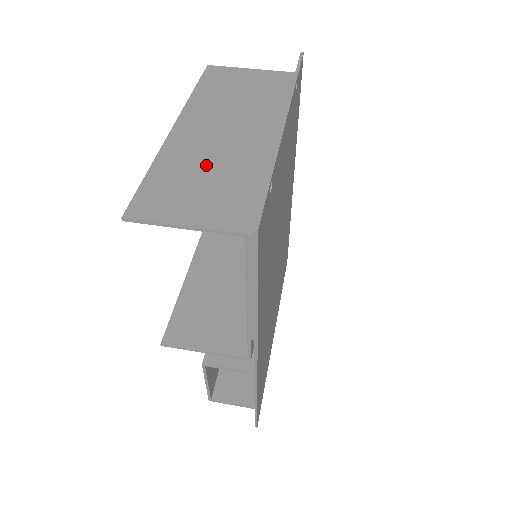
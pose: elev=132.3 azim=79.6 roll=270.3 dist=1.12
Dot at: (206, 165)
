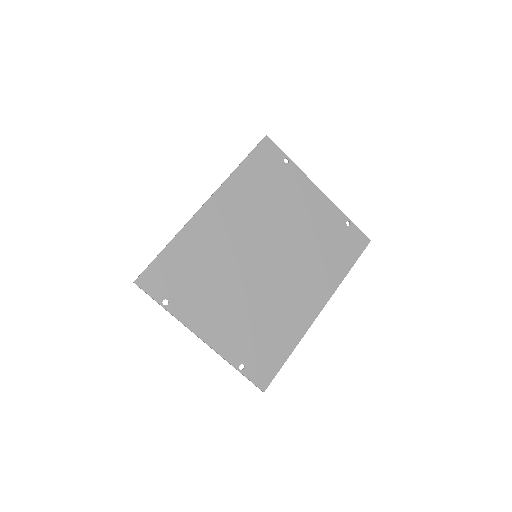
Dot at: occluded
